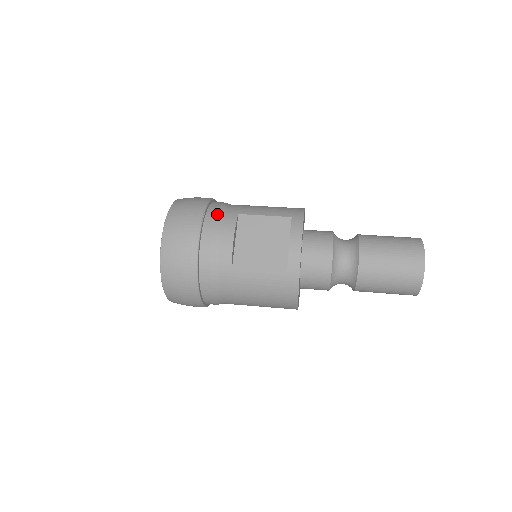
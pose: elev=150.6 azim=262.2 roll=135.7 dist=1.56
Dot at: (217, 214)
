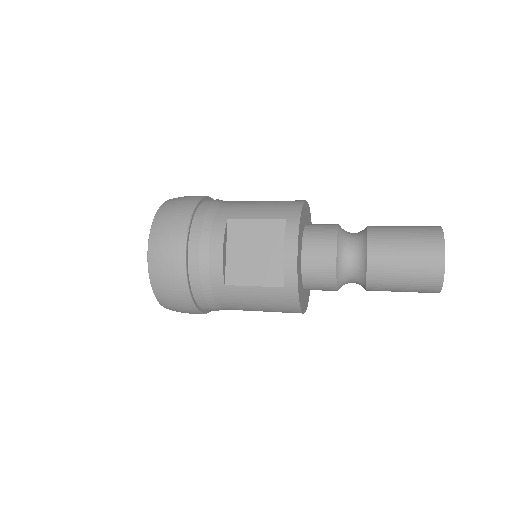
Dot at: (204, 221)
